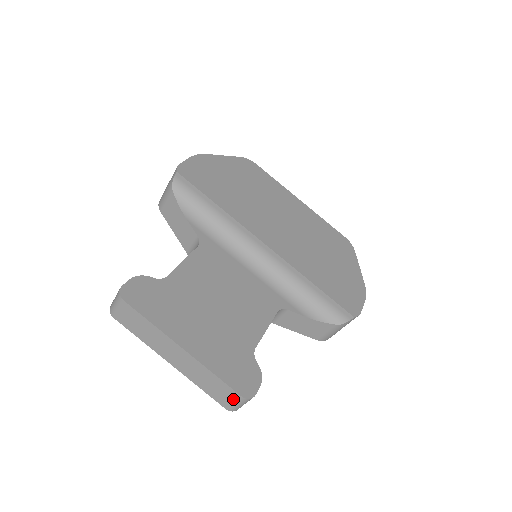
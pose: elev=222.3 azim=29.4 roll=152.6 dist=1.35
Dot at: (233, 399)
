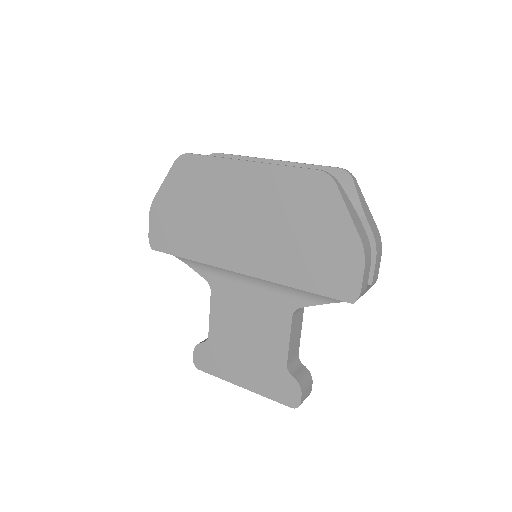
Dot at: occluded
